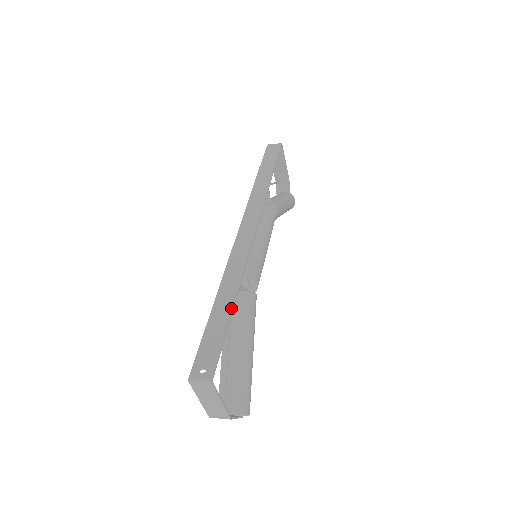
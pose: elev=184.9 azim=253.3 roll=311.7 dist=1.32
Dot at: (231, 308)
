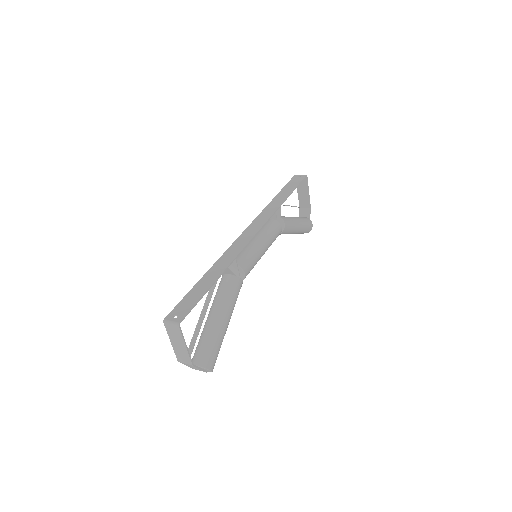
Dot at: (214, 281)
